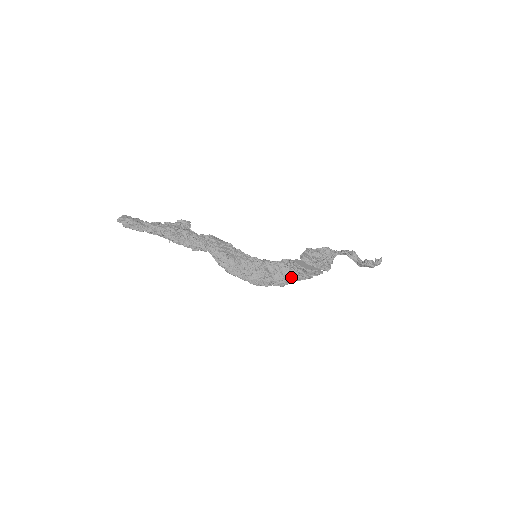
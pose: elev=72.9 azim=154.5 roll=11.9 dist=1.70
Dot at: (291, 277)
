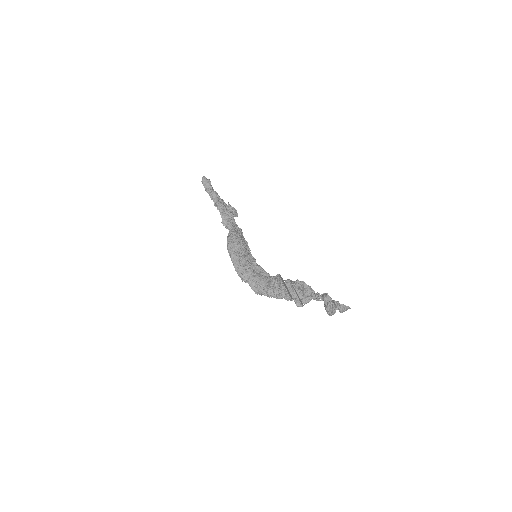
Dot at: (265, 286)
